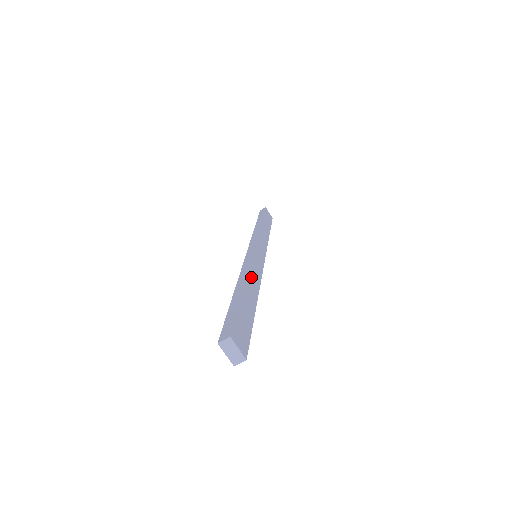
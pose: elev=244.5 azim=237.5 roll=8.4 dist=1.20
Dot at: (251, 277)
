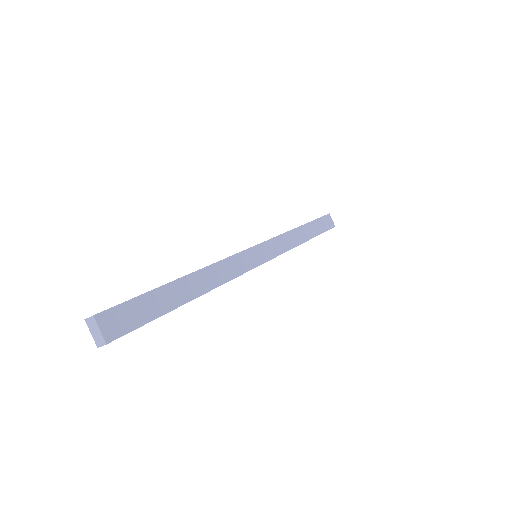
Dot at: (211, 272)
